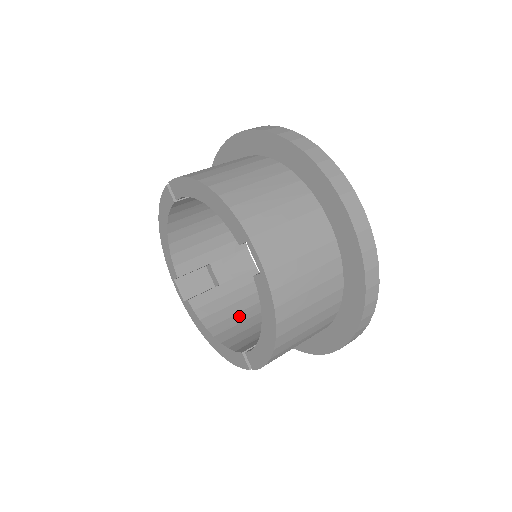
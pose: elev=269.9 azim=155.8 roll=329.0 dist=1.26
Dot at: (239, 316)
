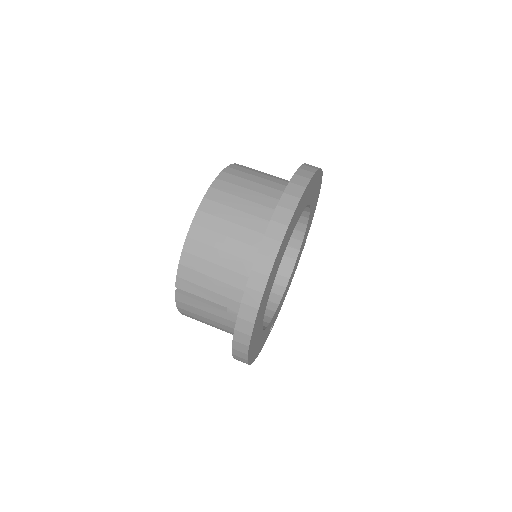
Dot at: occluded
